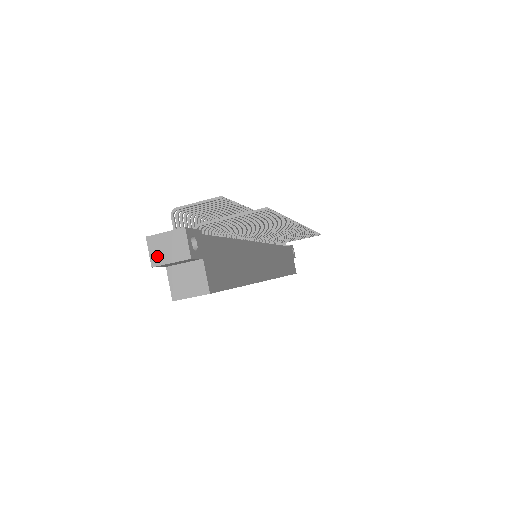
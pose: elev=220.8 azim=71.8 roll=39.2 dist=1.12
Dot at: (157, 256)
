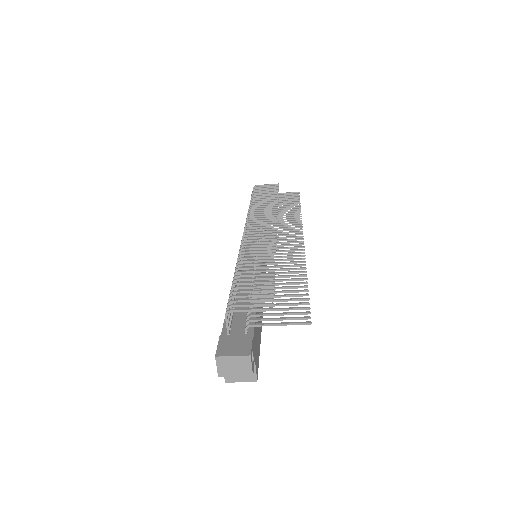
Dot at: (224, 371)
